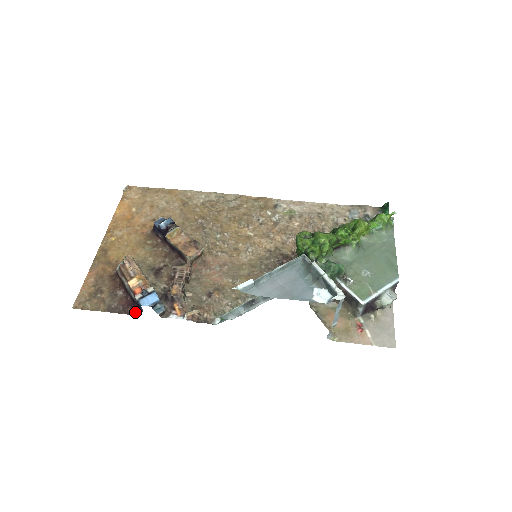
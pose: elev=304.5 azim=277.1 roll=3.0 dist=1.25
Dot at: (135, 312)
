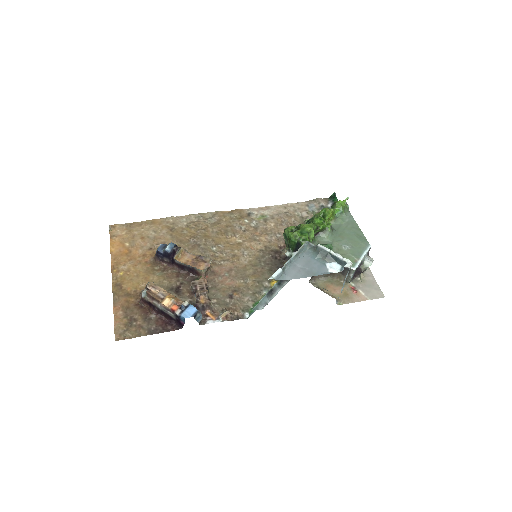
Dot at: (175, 328)
